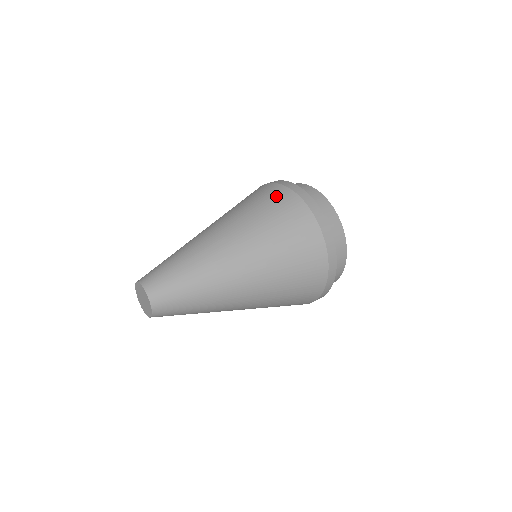
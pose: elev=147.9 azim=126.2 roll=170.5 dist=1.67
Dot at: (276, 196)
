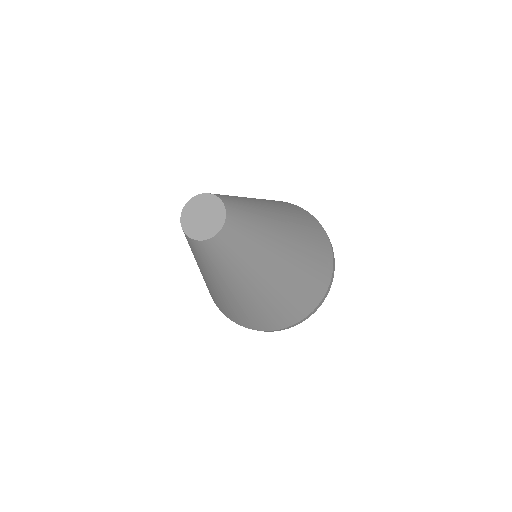
Dot at: occluded
